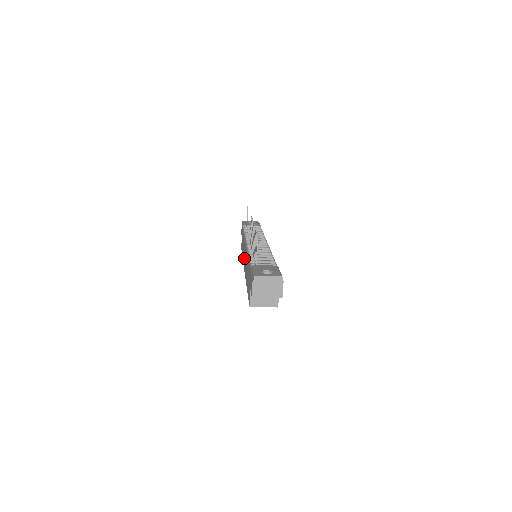
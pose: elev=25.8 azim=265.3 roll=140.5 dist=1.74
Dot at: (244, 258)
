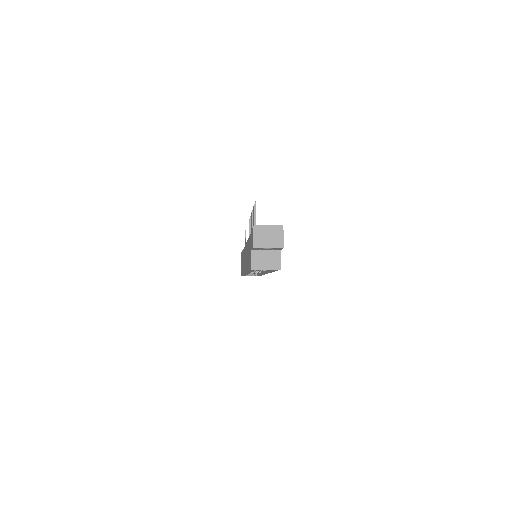
Dot at: (244, 263)
